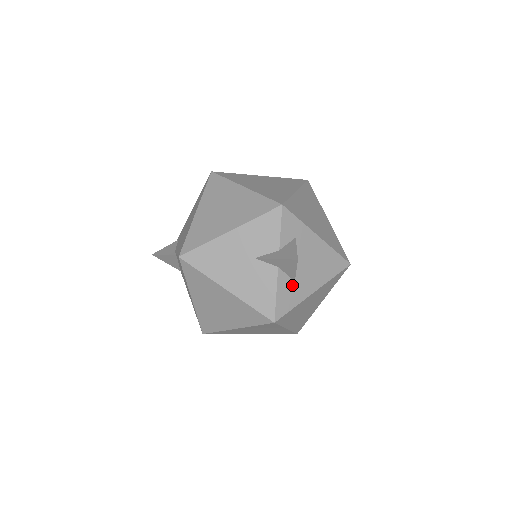
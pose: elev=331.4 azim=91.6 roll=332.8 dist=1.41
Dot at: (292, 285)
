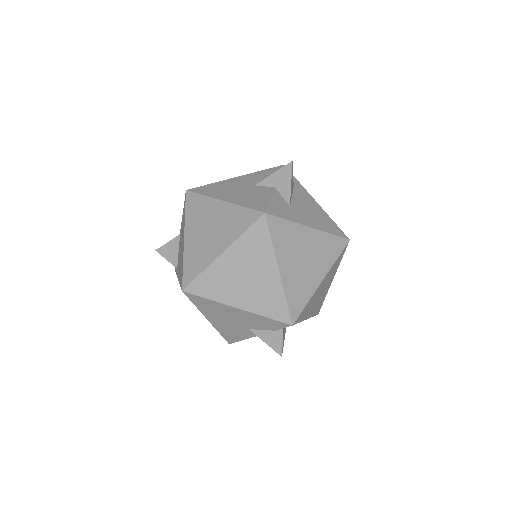
Dot at: (287, 206)
